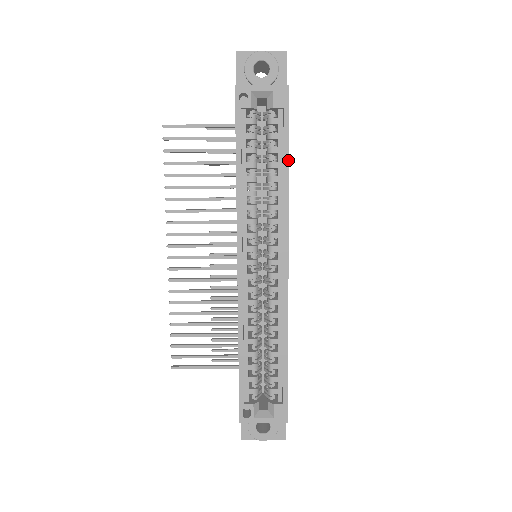
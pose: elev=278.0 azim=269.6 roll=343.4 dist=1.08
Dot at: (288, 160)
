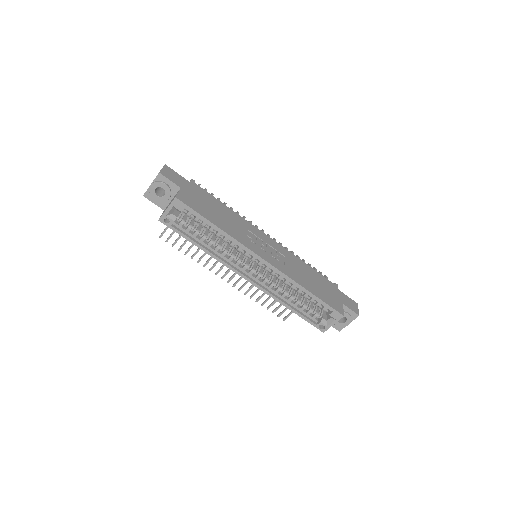
Dot at: (213, 224)
